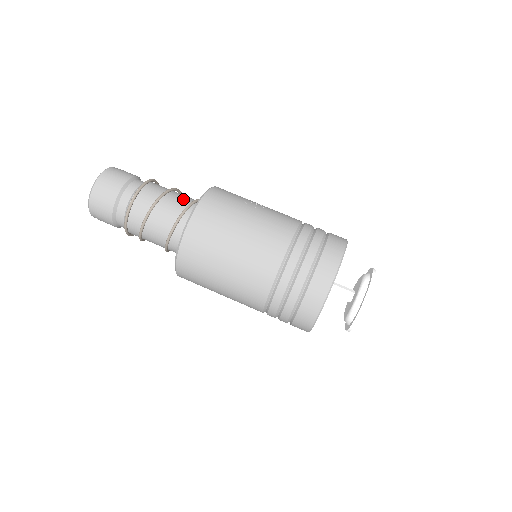
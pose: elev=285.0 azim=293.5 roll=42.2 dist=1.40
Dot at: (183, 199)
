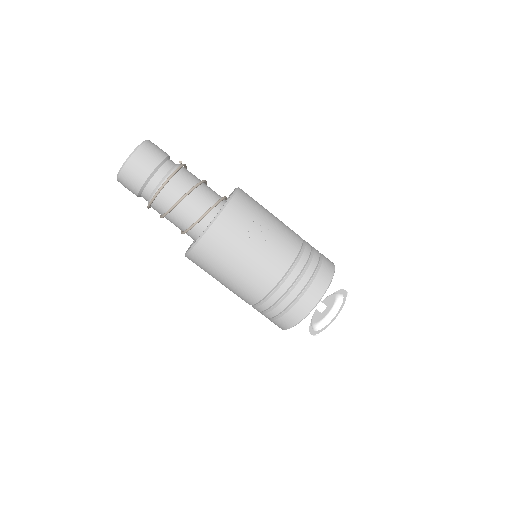
Dot at: (198, 205)
